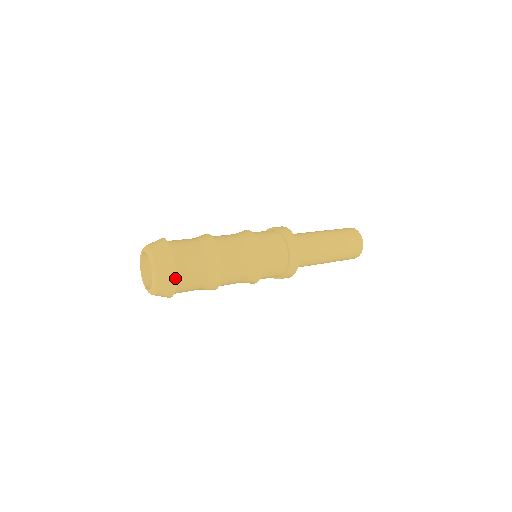
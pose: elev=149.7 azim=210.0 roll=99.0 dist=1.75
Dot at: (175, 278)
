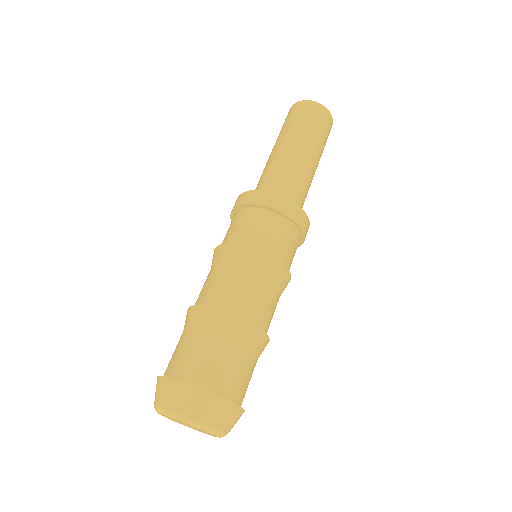
Dot at: (241, 410)
